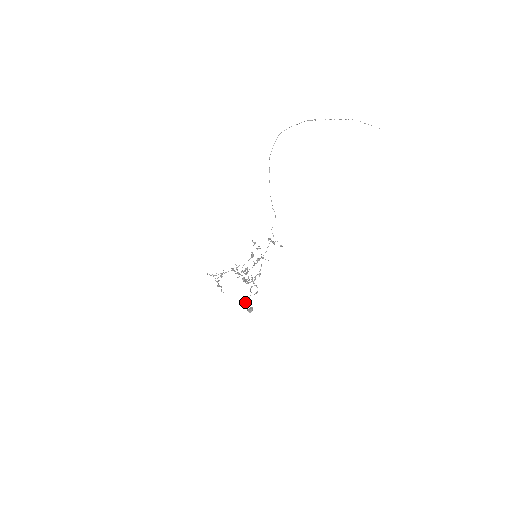
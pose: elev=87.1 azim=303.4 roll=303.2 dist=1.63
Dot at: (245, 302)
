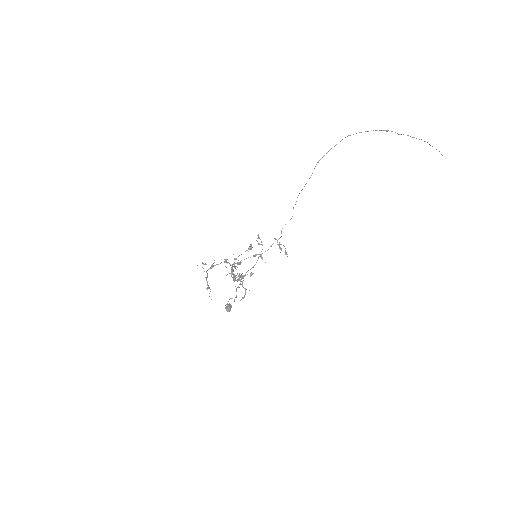
Dot at: (227, 303)
